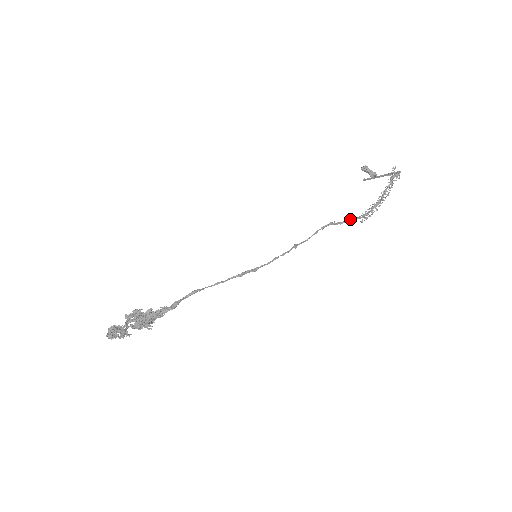
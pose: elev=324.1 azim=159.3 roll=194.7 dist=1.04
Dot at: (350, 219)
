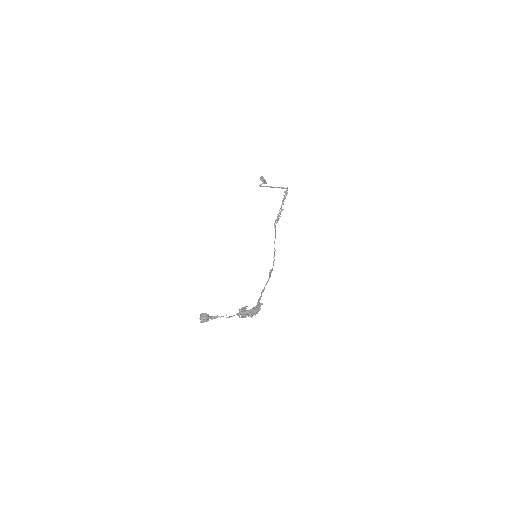
Dot at: (275, 222)
